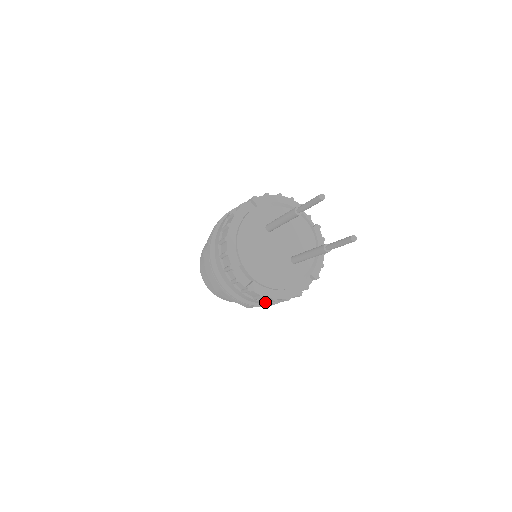
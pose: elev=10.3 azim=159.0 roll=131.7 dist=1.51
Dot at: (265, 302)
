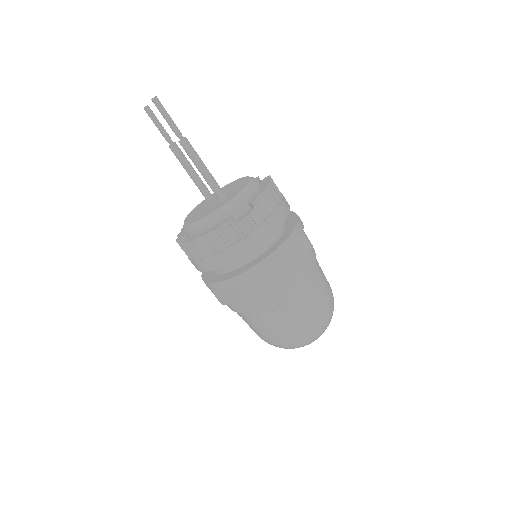
Dot at: (214, 255)
